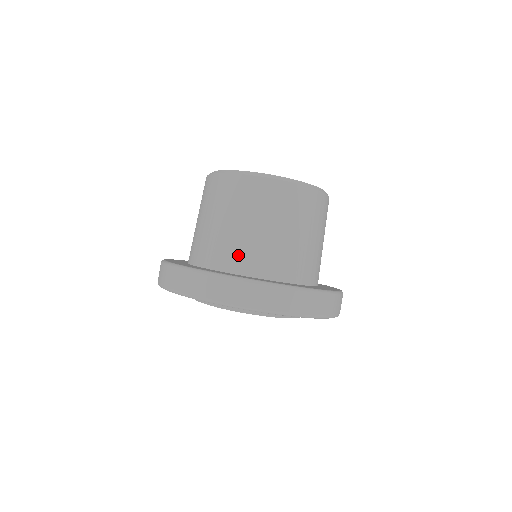
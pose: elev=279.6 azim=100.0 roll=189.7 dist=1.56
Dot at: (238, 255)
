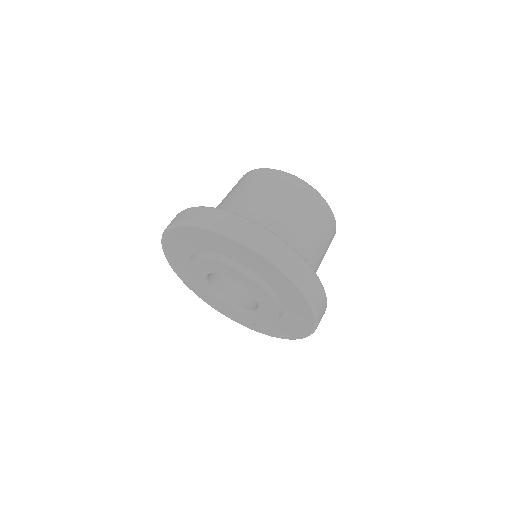
Dot at: (241, 215)
